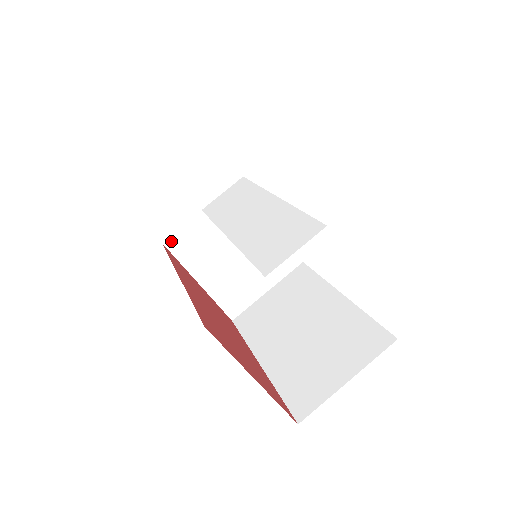
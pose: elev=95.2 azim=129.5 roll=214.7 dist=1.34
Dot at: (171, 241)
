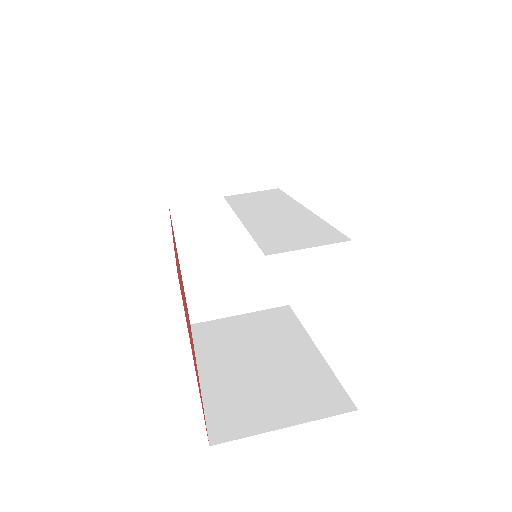
Dot at: (178, 209)
